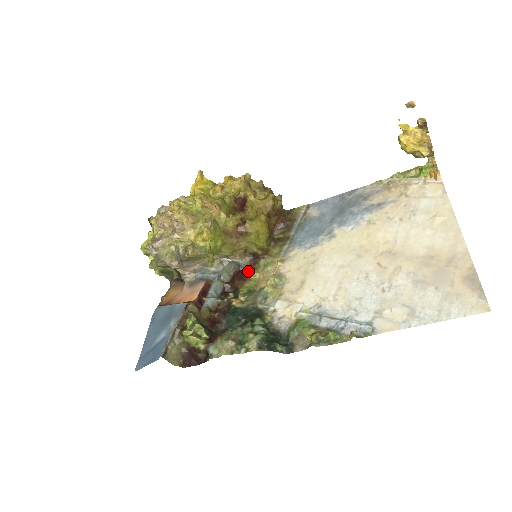
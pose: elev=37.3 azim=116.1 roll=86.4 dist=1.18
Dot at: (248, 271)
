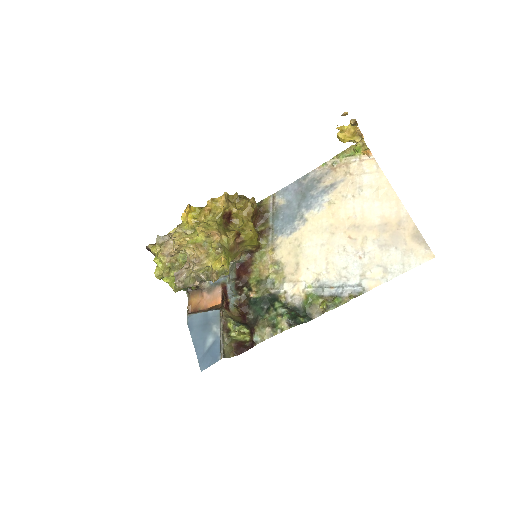
Dot at: (248, 265)
